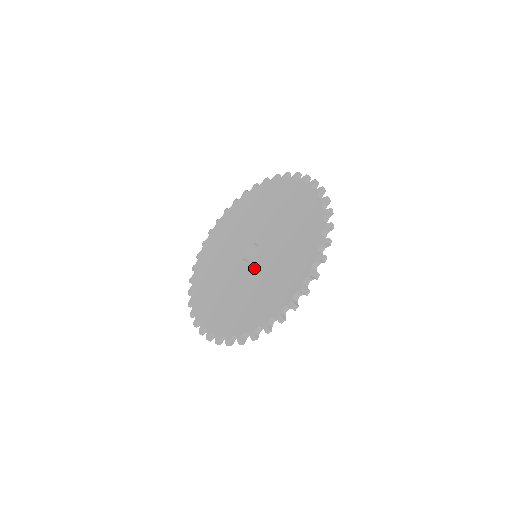
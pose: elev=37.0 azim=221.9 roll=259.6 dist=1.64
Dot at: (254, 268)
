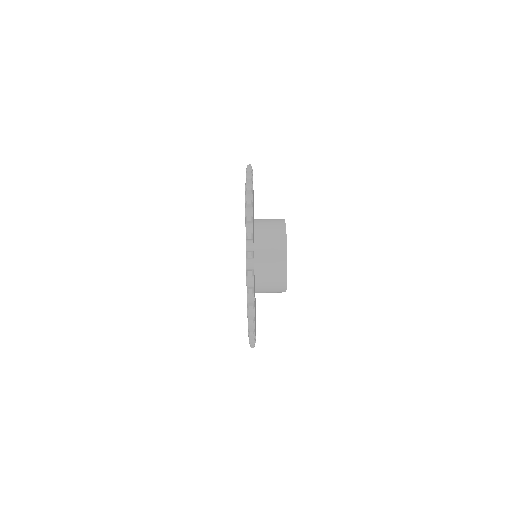
Dot at: occluded
